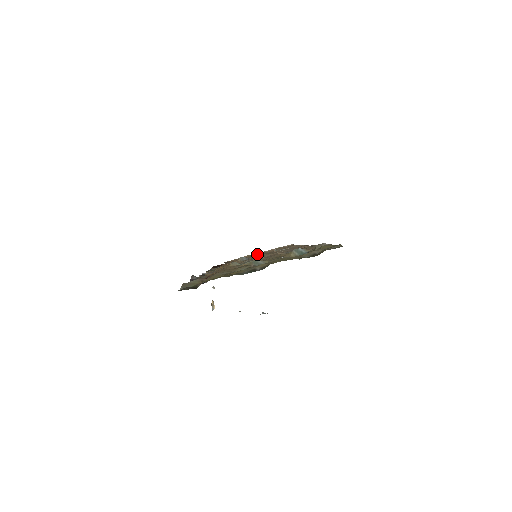
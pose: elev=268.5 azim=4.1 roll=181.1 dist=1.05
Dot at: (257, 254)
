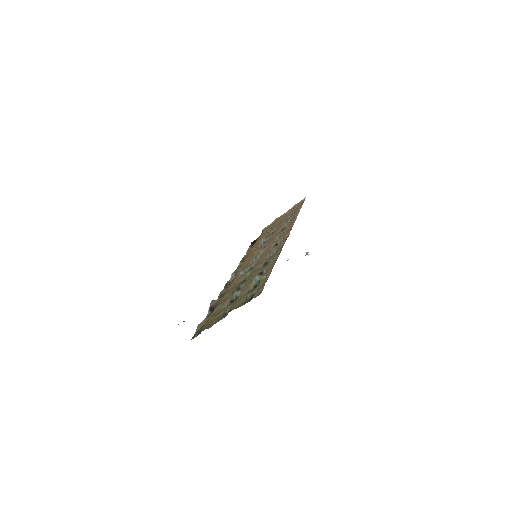
Dot at: (279, 220)
